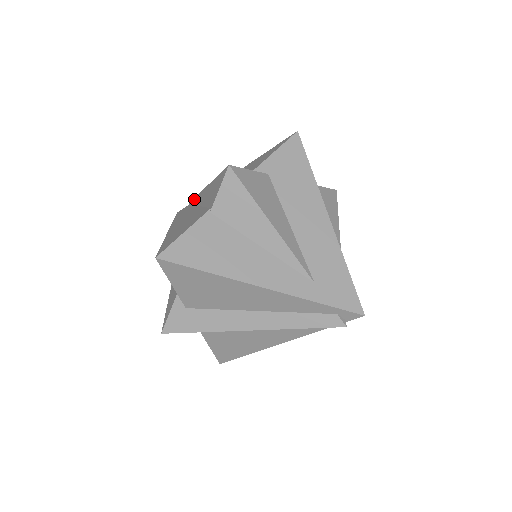
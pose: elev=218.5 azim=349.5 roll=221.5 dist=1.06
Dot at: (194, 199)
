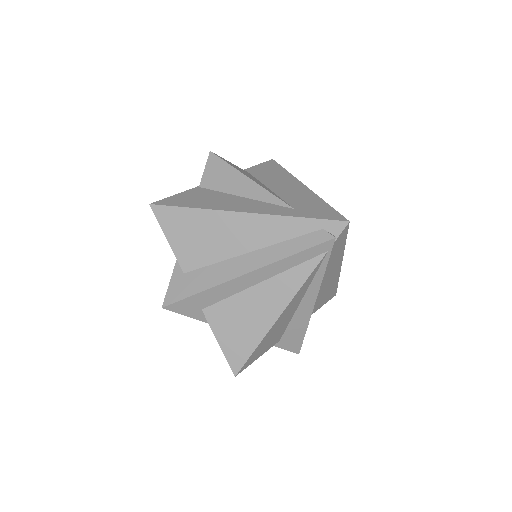
Dot at: occluded
